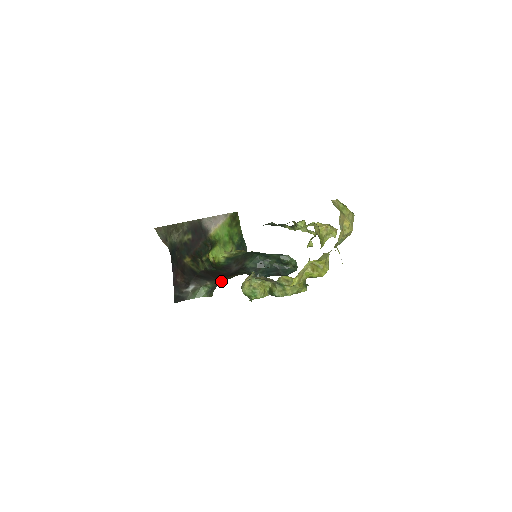
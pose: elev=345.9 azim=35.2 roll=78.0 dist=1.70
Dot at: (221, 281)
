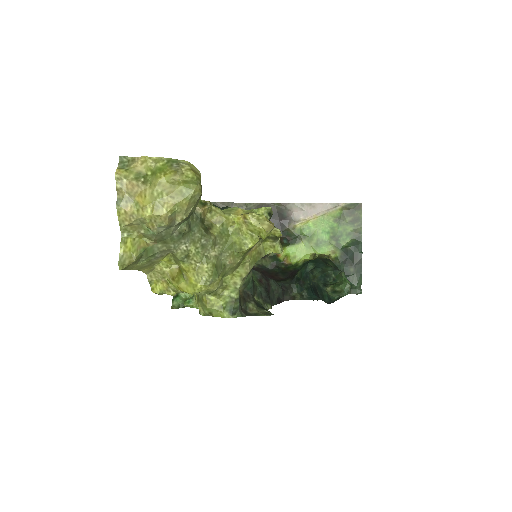
Dot at: occluded
